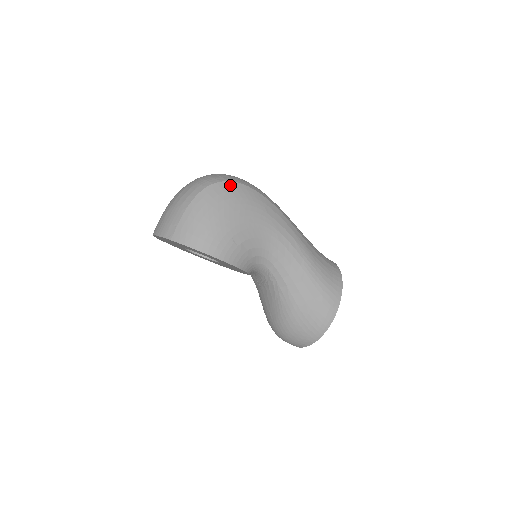
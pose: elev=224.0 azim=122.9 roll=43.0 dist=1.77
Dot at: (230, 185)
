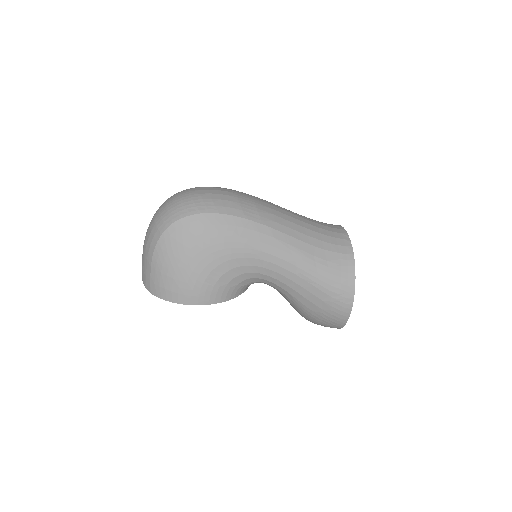
Dot at: (186, 222)
